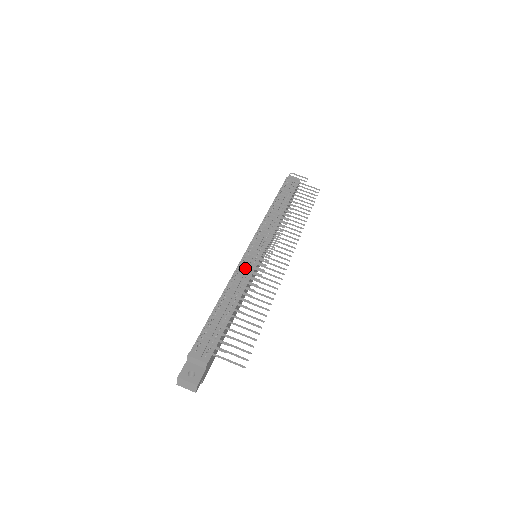
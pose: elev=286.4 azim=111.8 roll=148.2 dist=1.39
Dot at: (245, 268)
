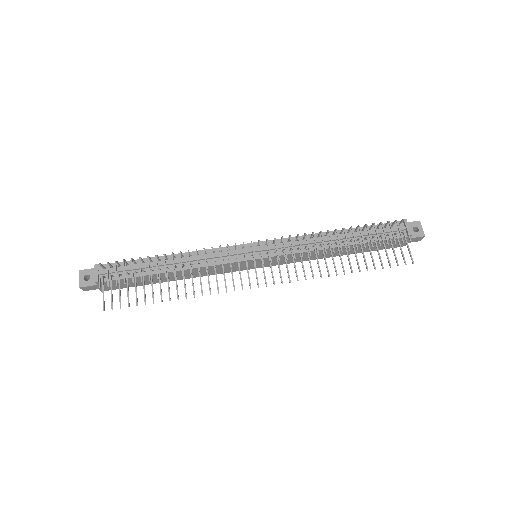
Dot at: occluded
